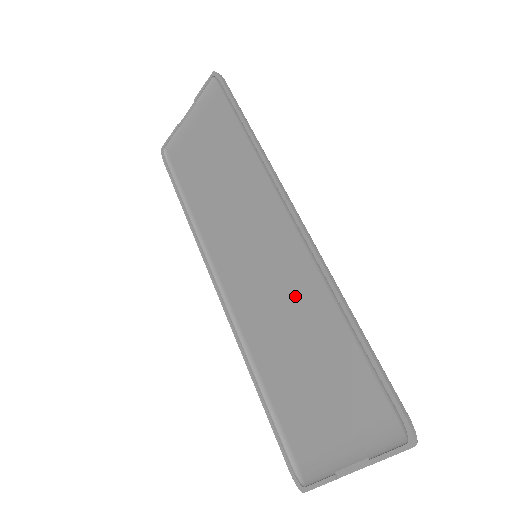
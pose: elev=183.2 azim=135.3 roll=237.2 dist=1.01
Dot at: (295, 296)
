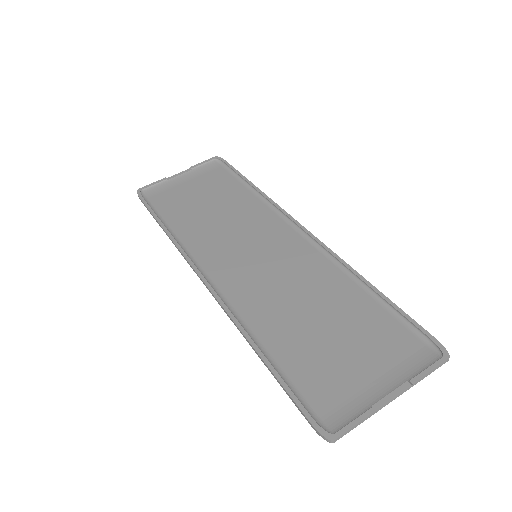
Dot at: (305, 277)
